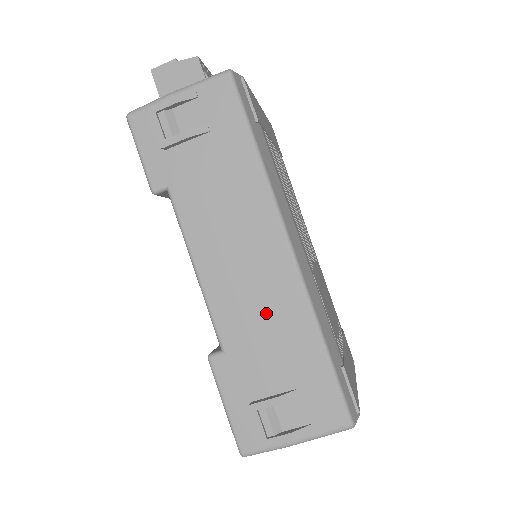
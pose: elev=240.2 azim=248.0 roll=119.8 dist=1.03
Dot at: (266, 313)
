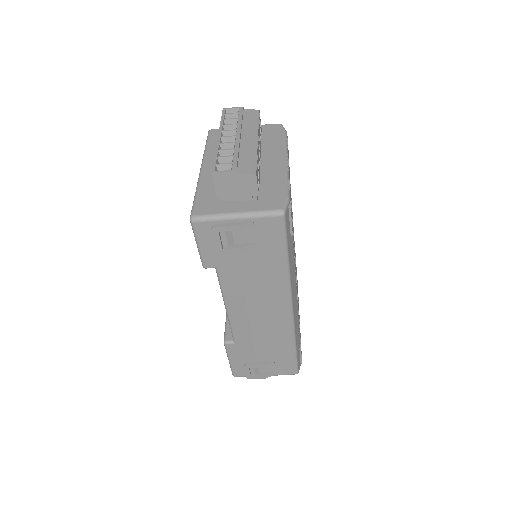
Dot at: (266, 333)
